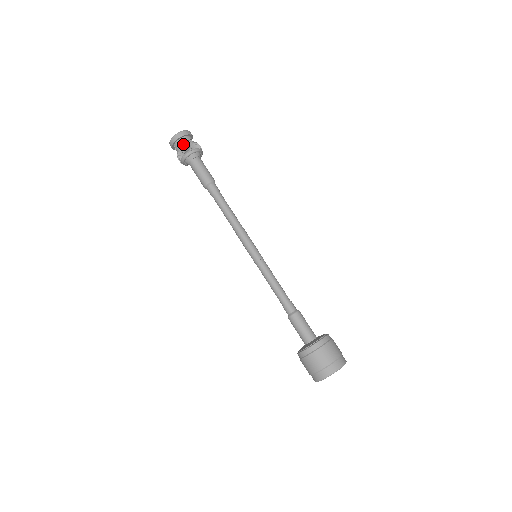
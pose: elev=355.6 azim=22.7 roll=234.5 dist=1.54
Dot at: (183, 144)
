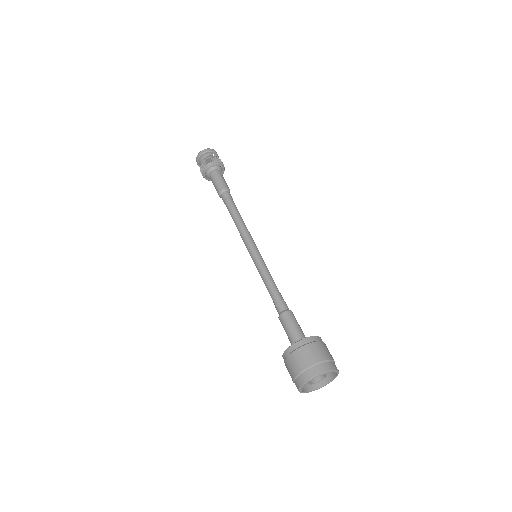
Dot at: (202, 163)
